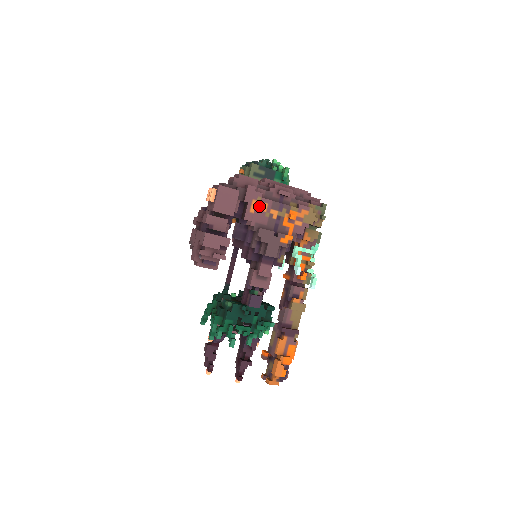
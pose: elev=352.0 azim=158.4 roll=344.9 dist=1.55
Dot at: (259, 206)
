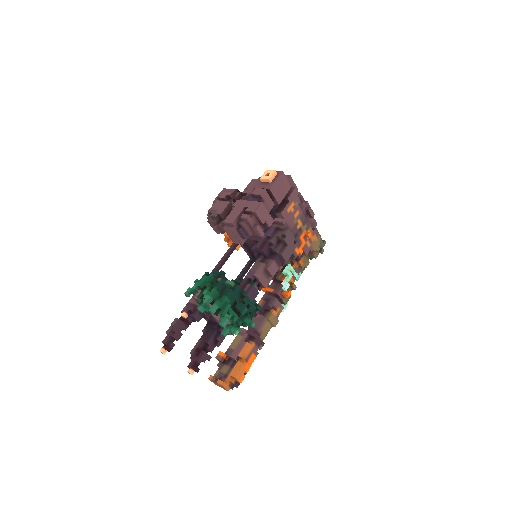
Dot at: (294, 210)
